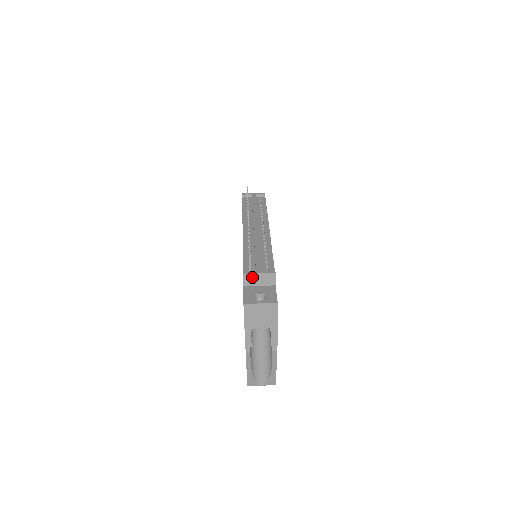
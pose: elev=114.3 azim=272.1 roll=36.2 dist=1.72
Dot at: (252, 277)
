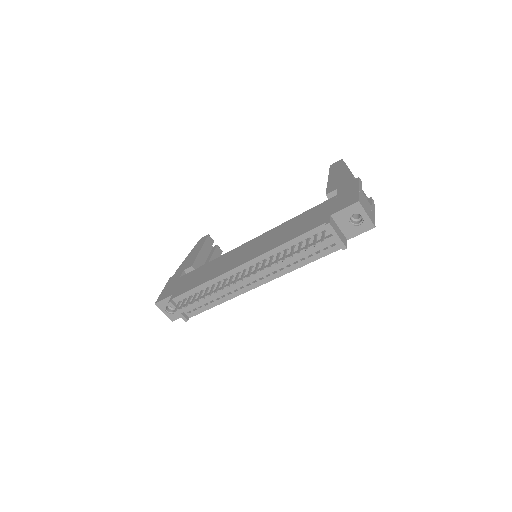
Dot at: (174, 306)
